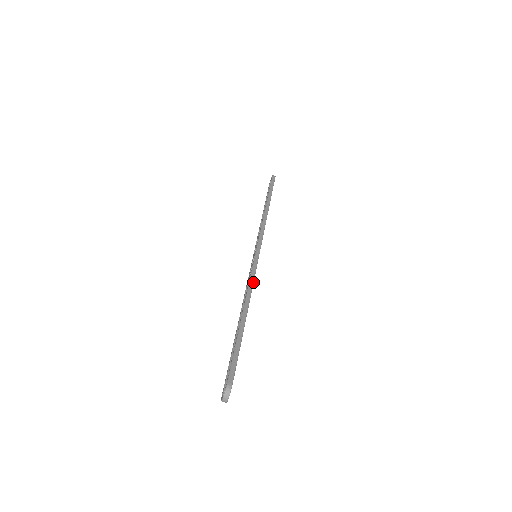
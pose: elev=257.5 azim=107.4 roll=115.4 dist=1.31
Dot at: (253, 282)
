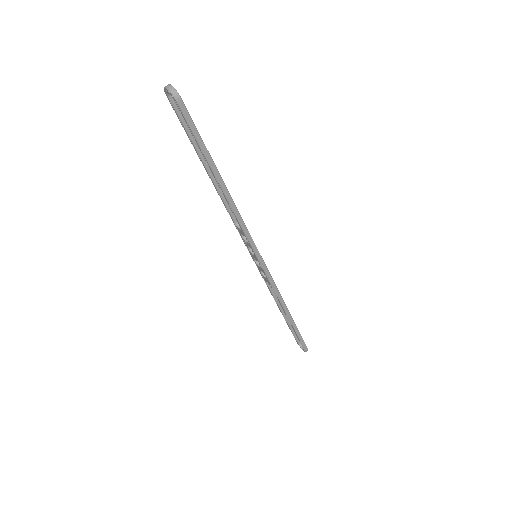
Dot at: occluded
